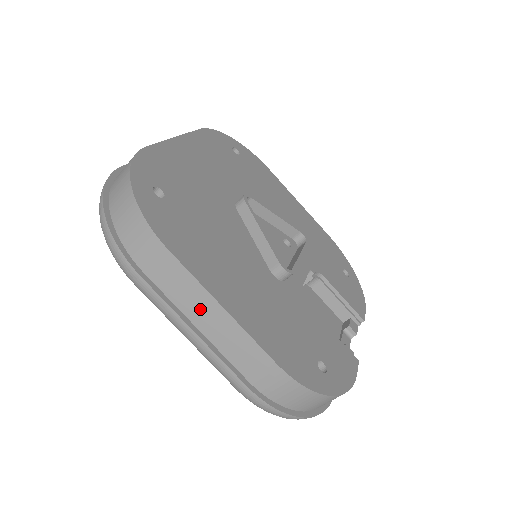
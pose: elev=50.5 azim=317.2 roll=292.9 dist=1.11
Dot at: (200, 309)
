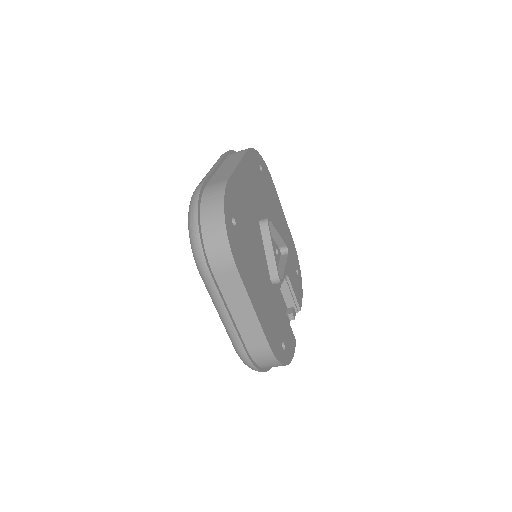
Dot at: (239, 305)
